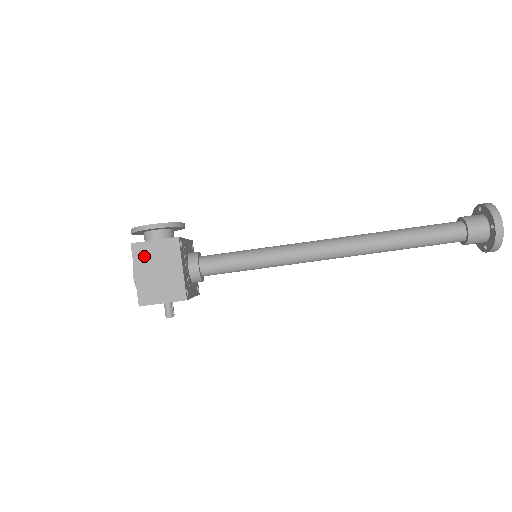
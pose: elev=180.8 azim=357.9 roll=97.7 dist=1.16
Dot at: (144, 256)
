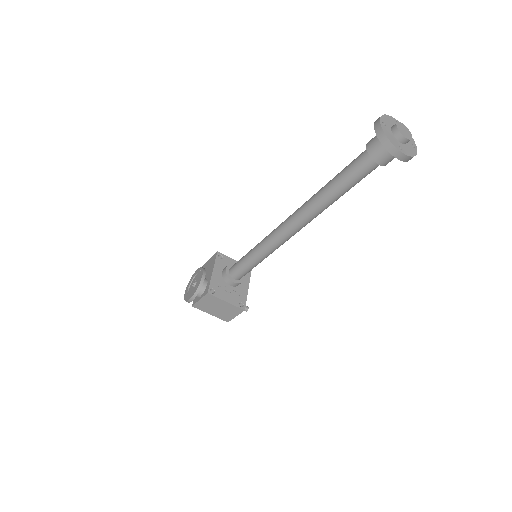
Dot at: (204, 307)
